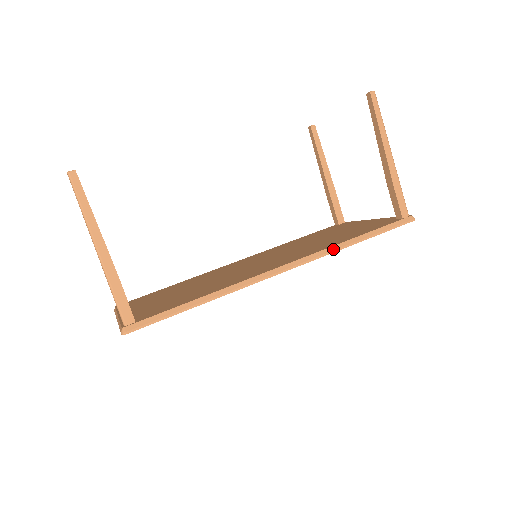
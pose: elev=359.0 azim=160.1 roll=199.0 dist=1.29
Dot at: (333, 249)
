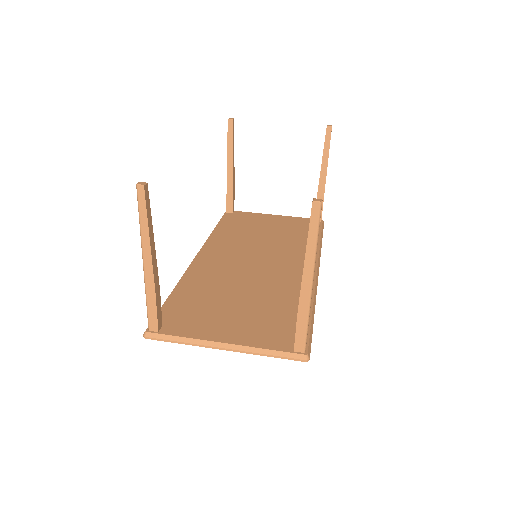
Dot at: occluded
